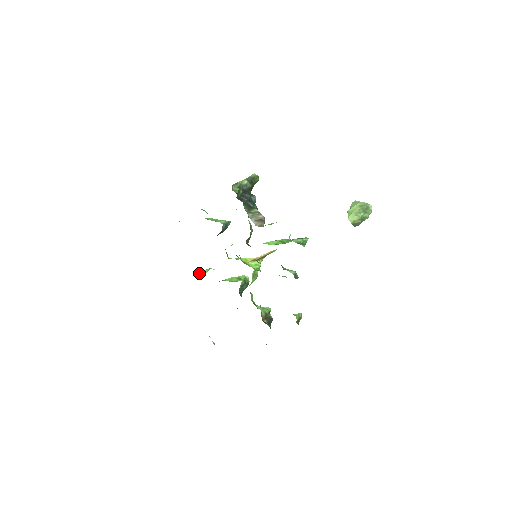
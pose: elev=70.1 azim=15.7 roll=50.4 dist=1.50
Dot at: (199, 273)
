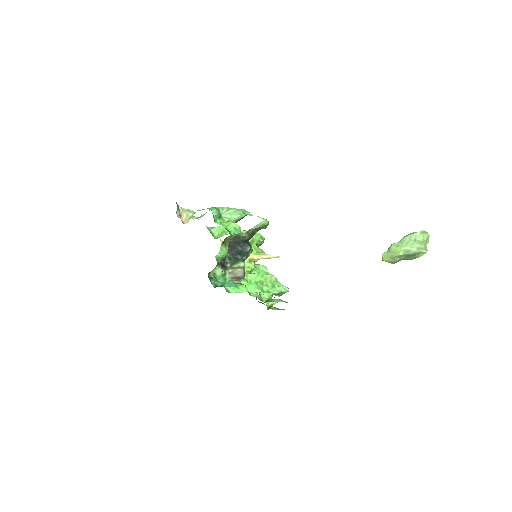
Dot at: (216, 228)
